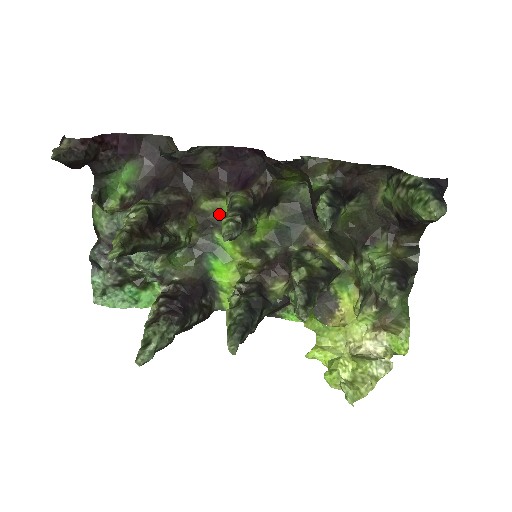
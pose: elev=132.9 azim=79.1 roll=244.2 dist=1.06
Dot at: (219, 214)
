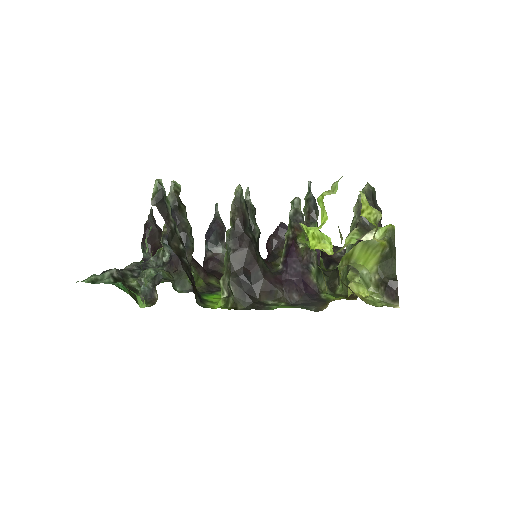
Dot at: occluded
